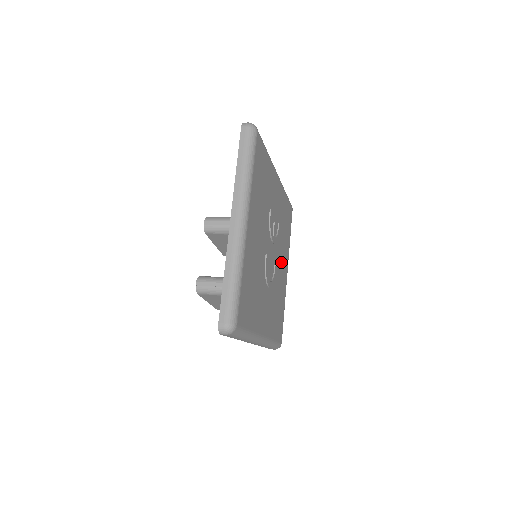
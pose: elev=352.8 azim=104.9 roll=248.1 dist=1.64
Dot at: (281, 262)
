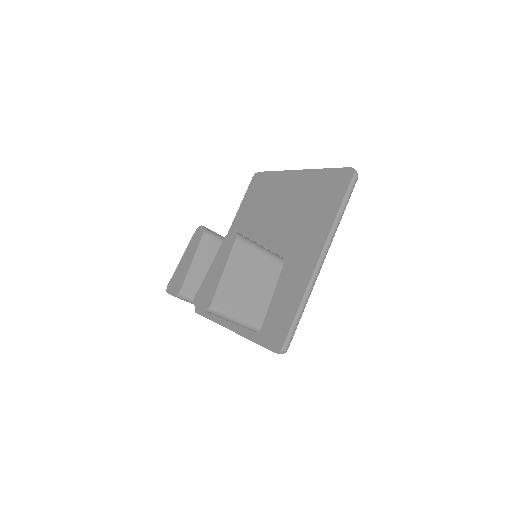
Dot at: occluded
